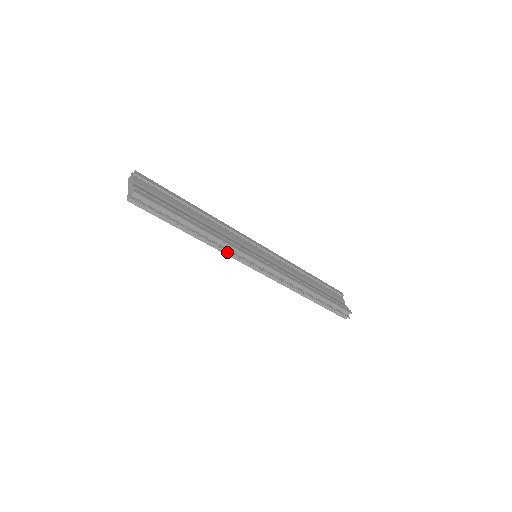
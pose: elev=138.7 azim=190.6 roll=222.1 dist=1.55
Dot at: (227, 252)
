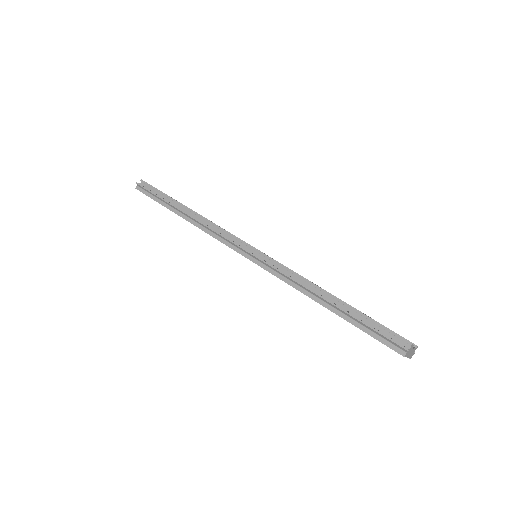
Dot at: (212, 233)
